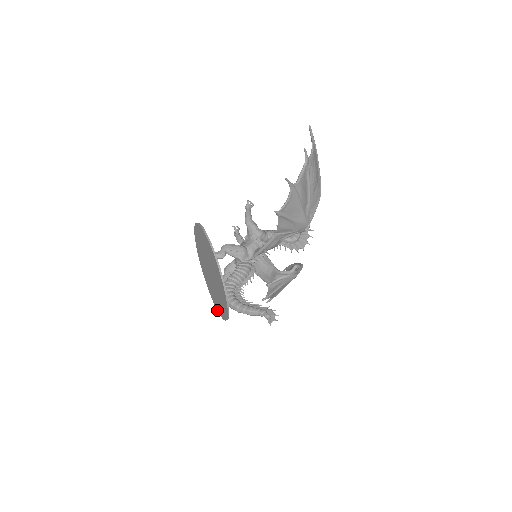
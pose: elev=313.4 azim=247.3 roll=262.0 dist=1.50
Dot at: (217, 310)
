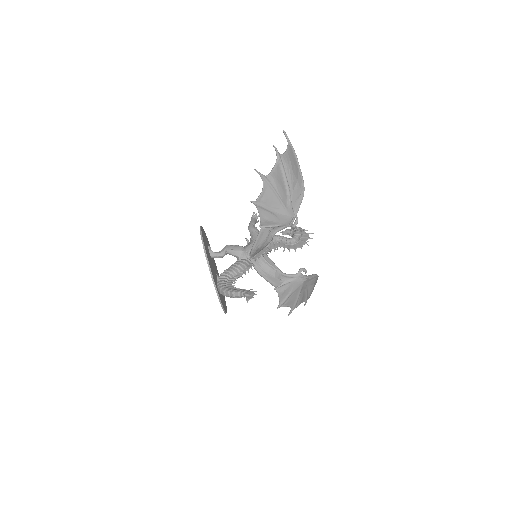
Dot at: occluded
